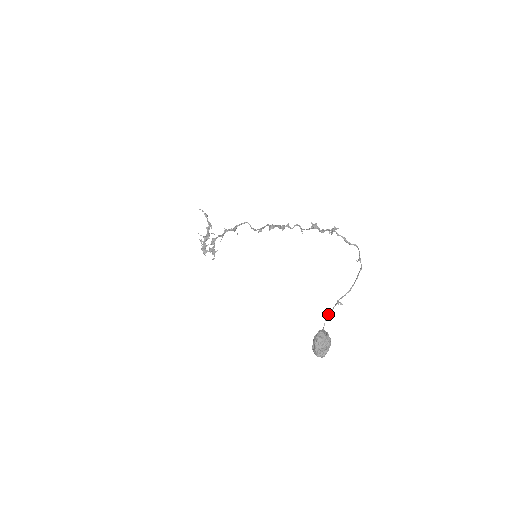
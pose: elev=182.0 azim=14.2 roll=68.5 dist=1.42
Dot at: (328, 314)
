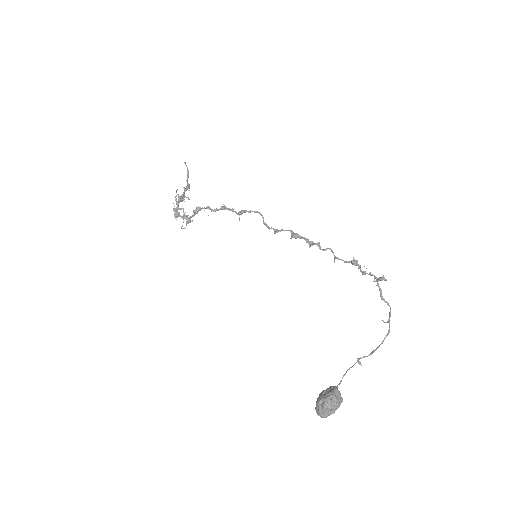
Dot at: occluded
